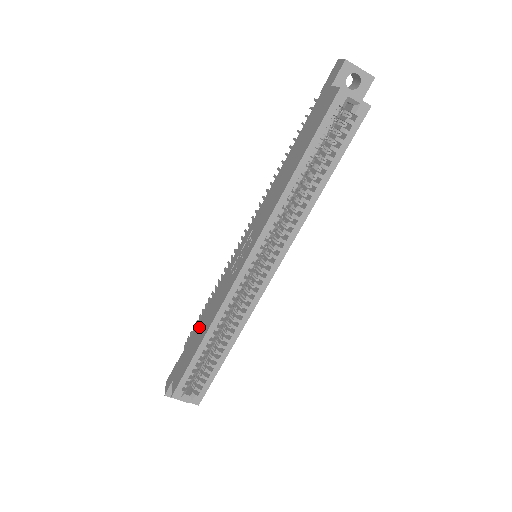
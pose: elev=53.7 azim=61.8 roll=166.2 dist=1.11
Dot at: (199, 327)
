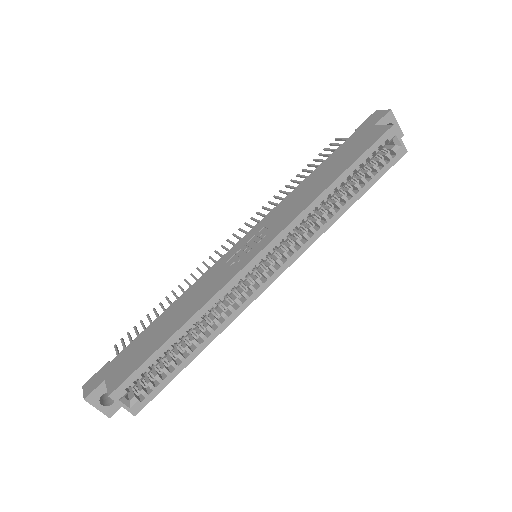
Dot at: (164, 319)
